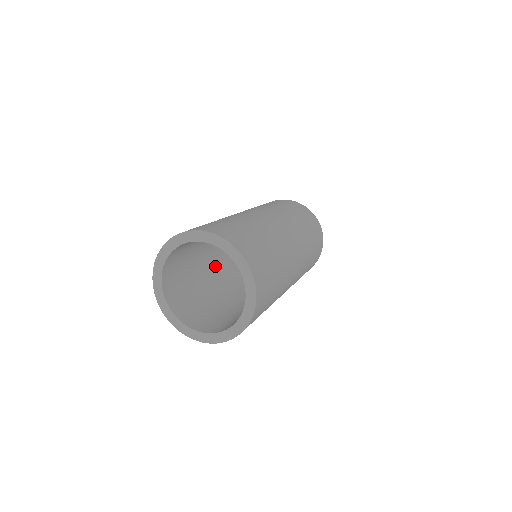
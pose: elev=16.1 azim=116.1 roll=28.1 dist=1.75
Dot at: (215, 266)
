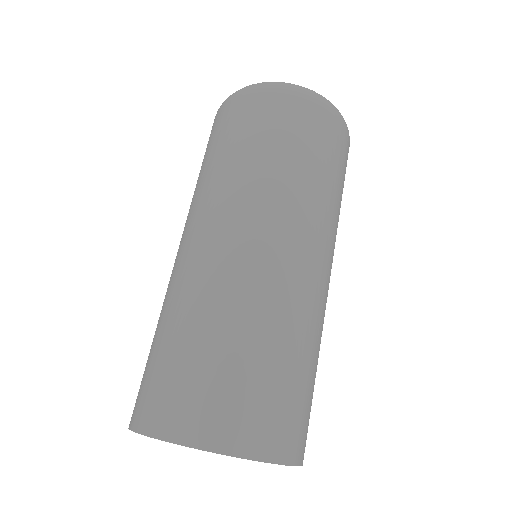
Dot at: occluded
